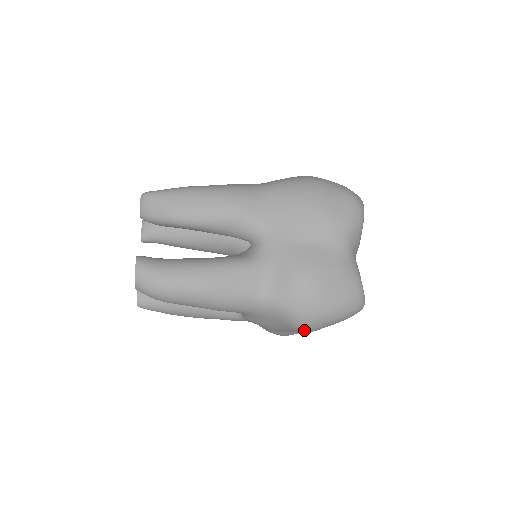
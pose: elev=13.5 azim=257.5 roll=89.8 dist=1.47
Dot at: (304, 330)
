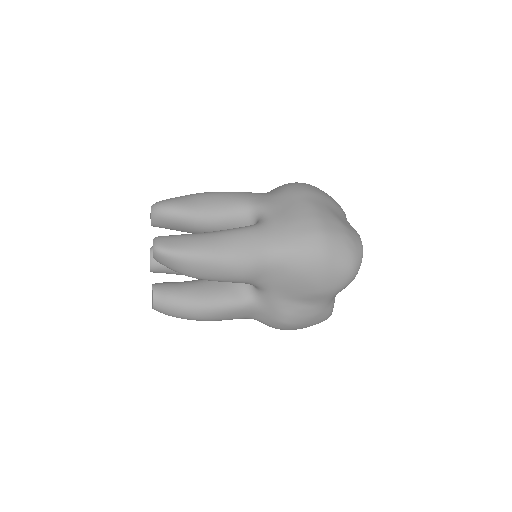
Dot at: occluded
